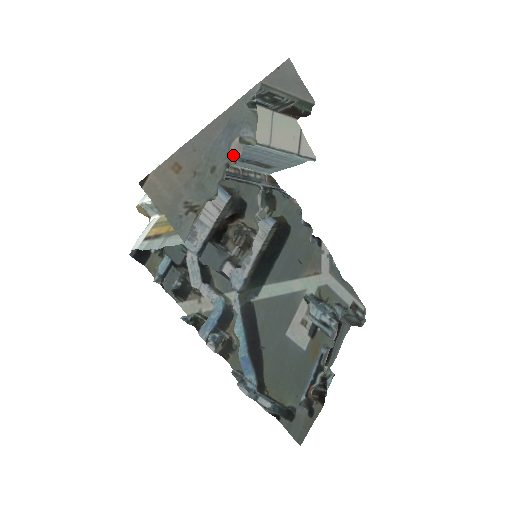
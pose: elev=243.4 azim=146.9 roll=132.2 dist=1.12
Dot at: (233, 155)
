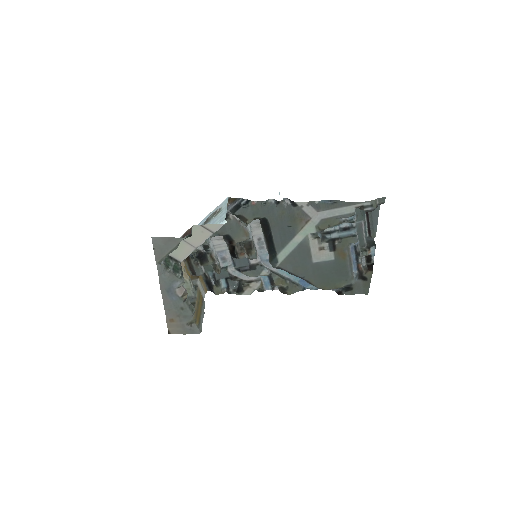
Dot at: (182, 296)
